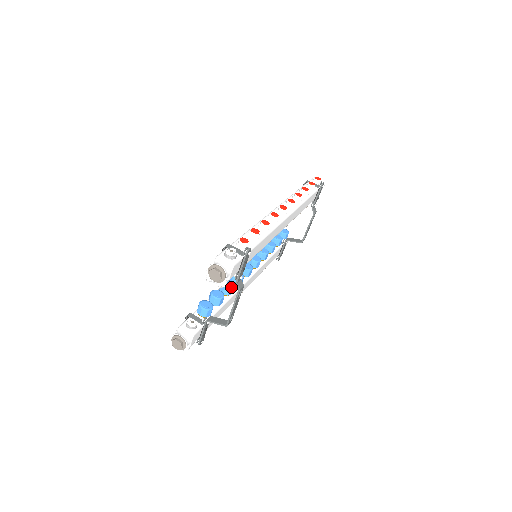
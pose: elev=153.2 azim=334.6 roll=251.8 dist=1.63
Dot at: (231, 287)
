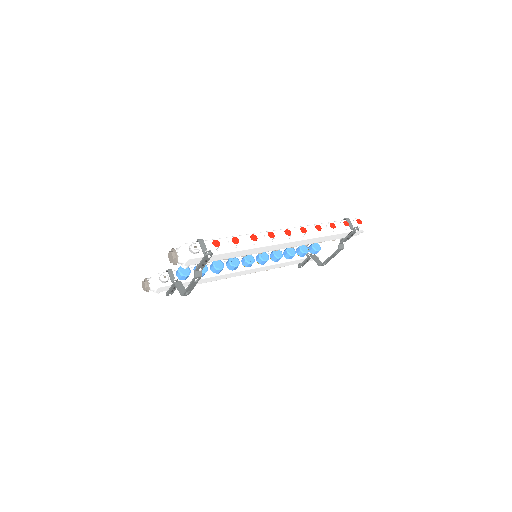
Dot at: (218, 268)
